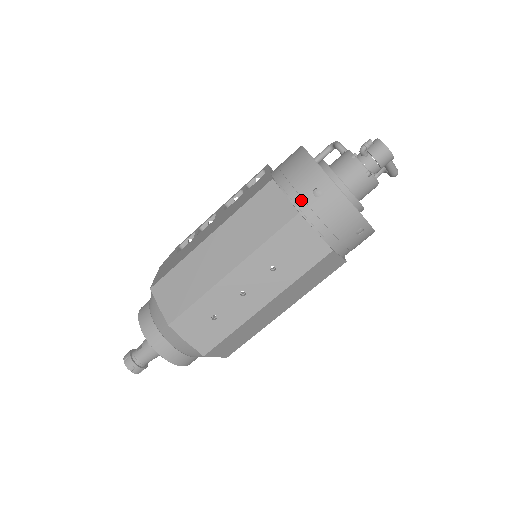
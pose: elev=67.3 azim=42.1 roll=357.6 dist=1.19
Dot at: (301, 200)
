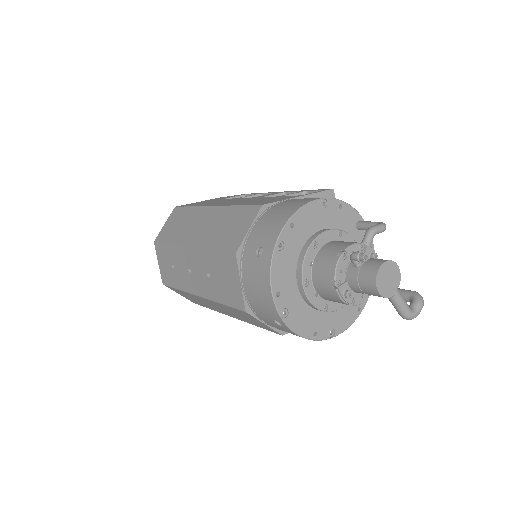
Dot at: (250, 245)
